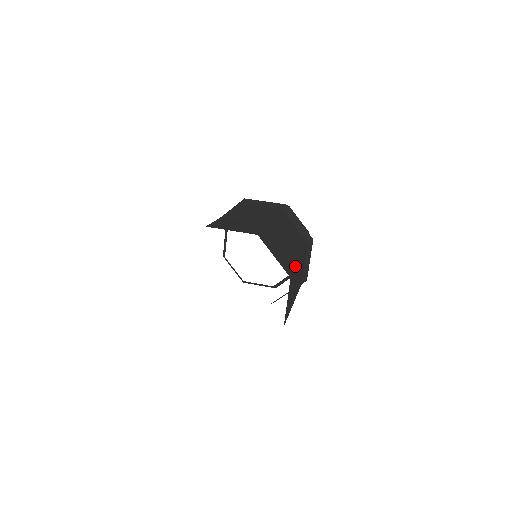
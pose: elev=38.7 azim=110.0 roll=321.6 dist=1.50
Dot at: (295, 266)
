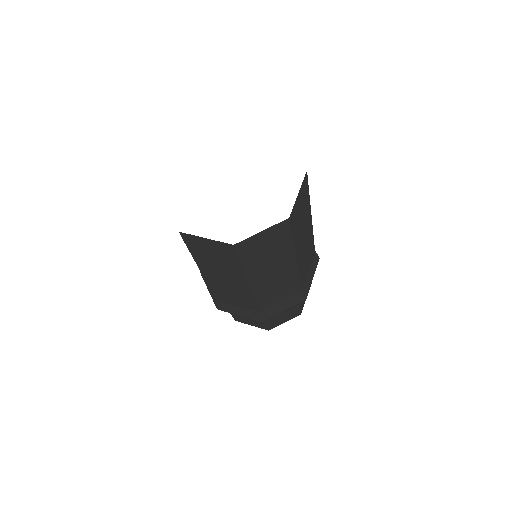
Dot at: occluded
